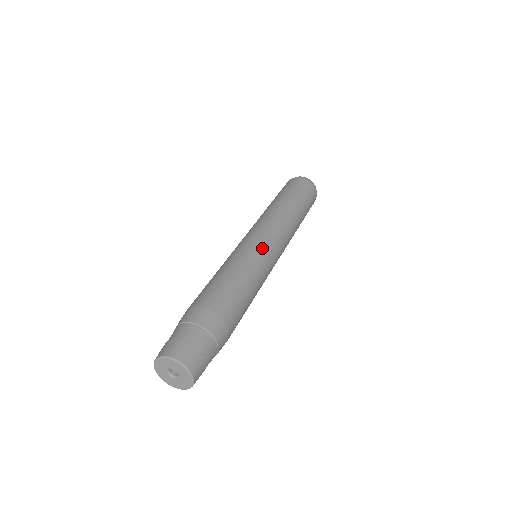
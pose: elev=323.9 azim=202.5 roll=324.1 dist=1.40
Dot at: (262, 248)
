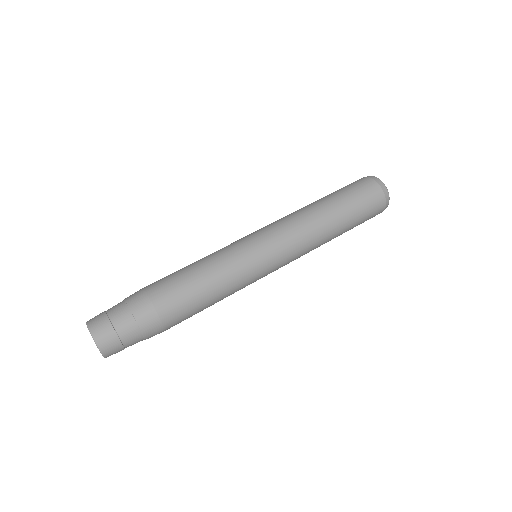
Dot at: (250, 251)
